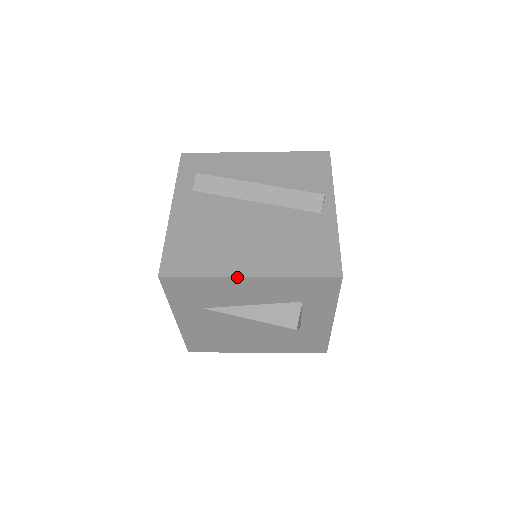
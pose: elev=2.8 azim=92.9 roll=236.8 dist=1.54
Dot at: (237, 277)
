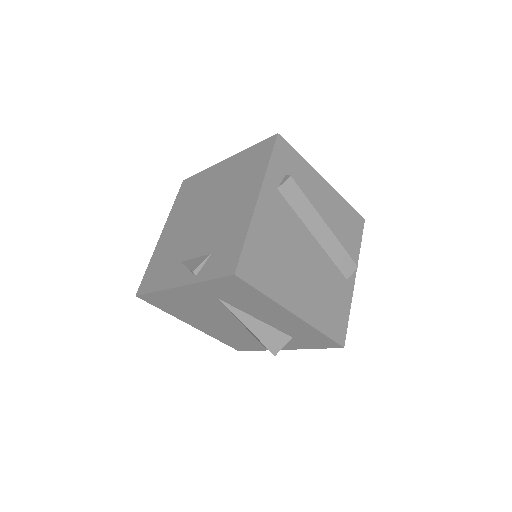
Dot at: (287, 310)
